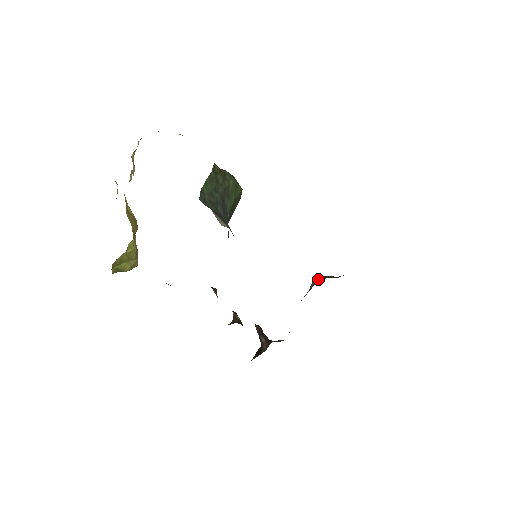
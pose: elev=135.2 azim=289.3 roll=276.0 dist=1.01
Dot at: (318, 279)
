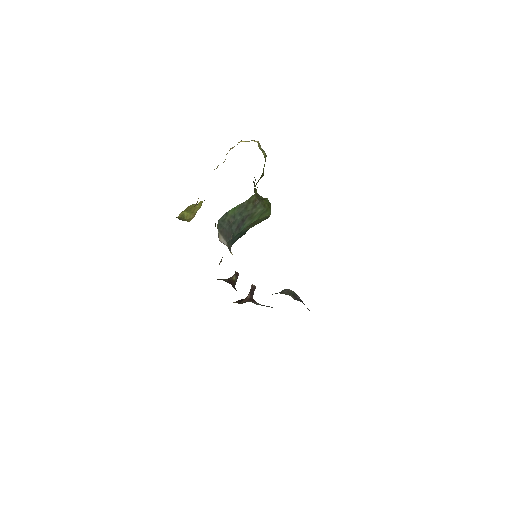
Dot at: (286, 291)
